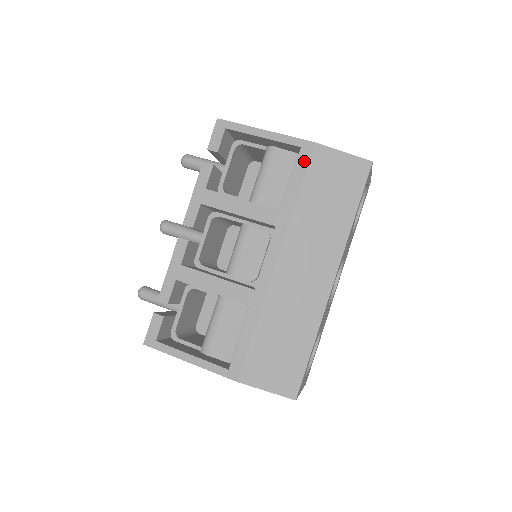
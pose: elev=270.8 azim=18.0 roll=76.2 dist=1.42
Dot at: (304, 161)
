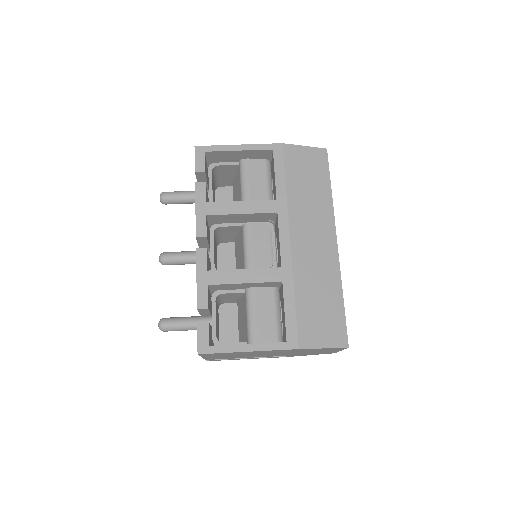
Dot at: (280, 158)
